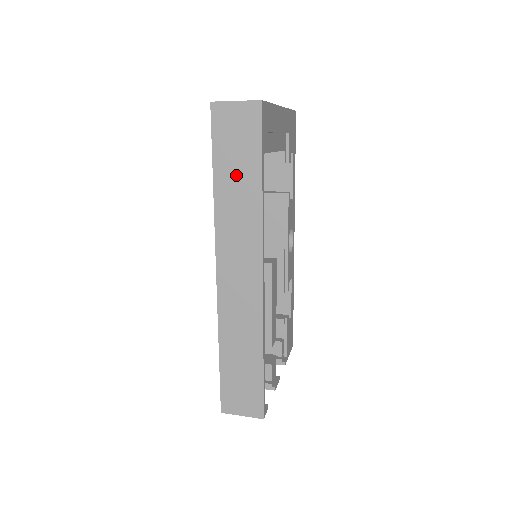
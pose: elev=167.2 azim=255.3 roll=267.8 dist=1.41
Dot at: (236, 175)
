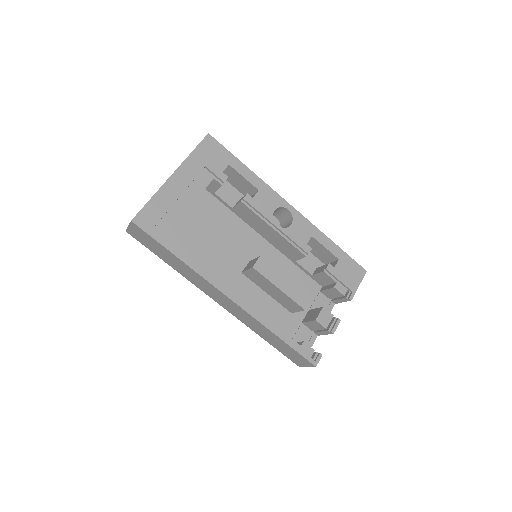
Dot at: (167, 257)
